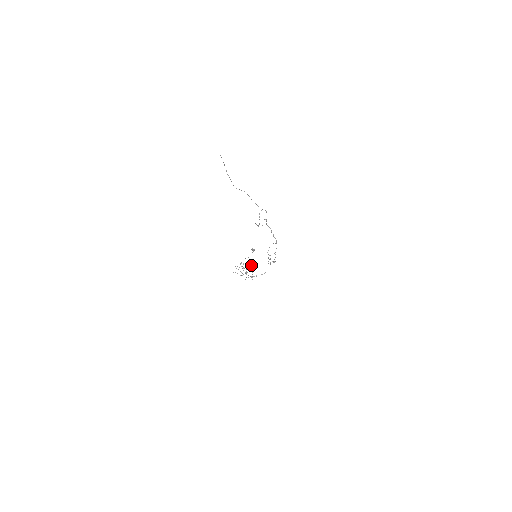
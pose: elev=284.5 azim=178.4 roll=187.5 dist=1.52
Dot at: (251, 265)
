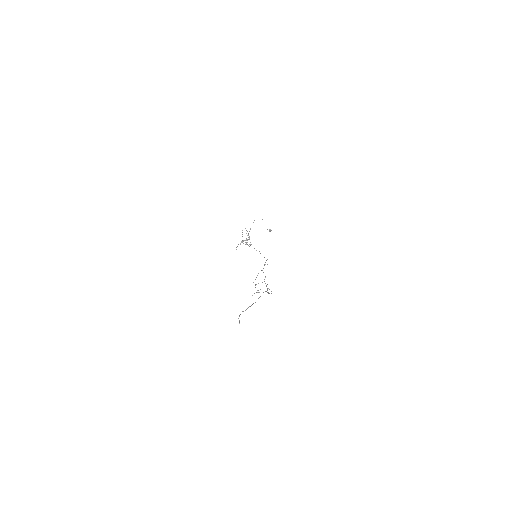
Dot at: occluded
